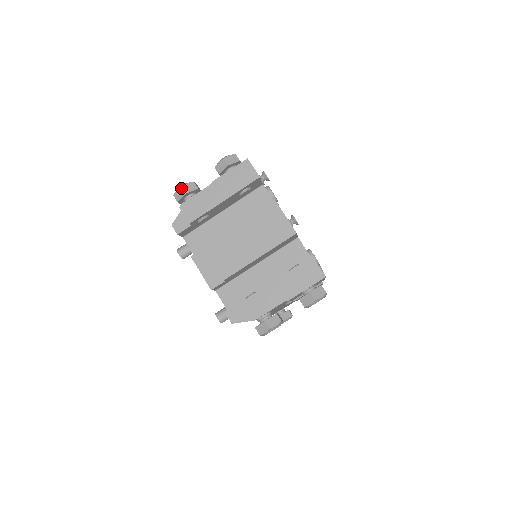
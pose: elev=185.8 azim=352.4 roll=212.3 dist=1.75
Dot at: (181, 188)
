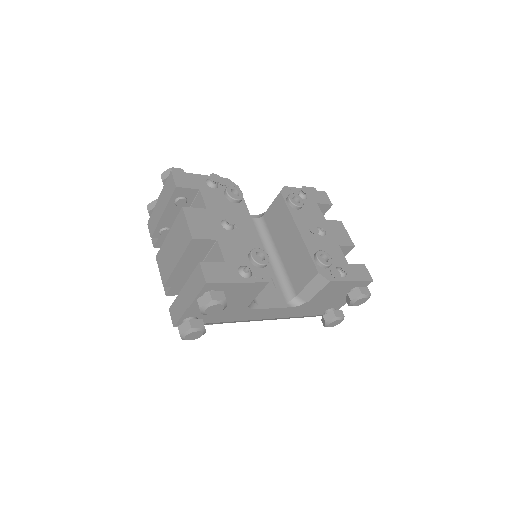
Dot at: (147, 208)
